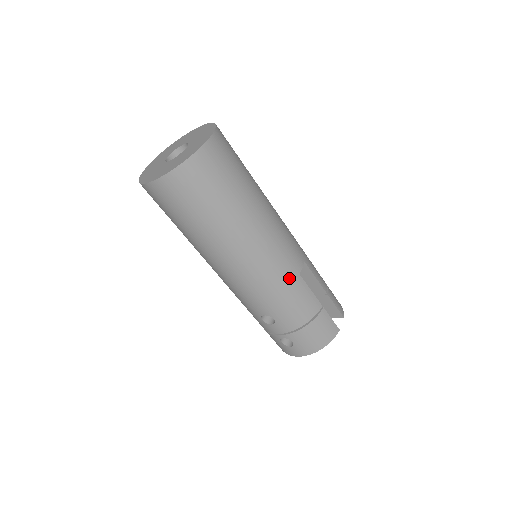
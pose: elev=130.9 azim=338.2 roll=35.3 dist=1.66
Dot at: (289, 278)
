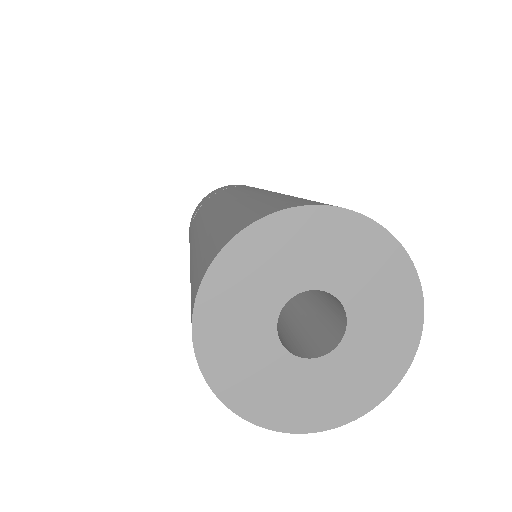
Dot at: occluded
